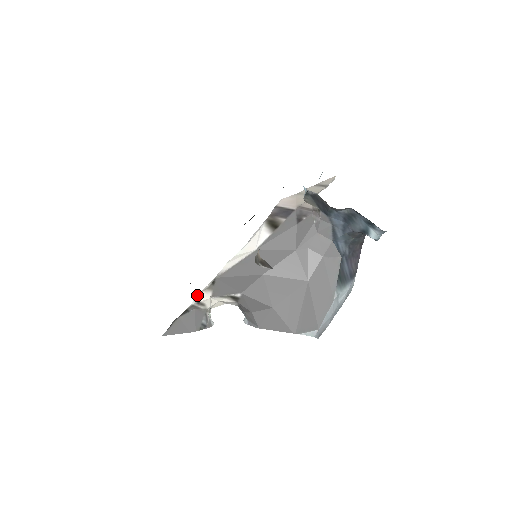
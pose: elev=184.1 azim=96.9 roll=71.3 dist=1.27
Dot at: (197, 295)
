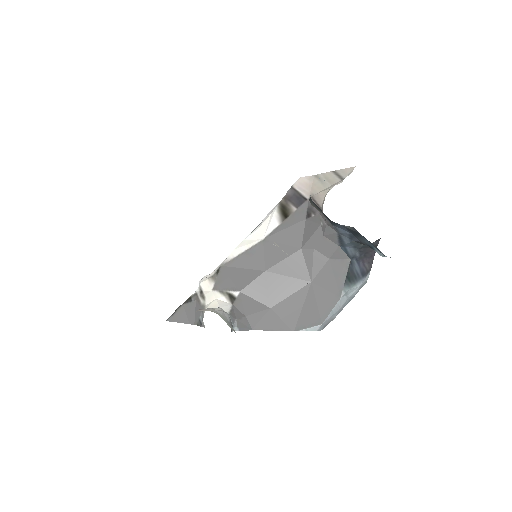
Dot at: (202, 282)
